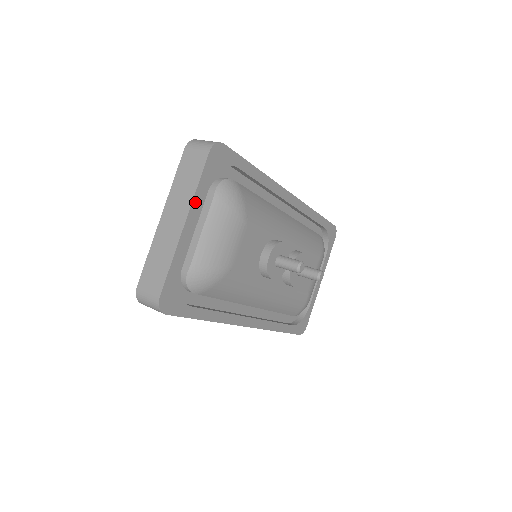
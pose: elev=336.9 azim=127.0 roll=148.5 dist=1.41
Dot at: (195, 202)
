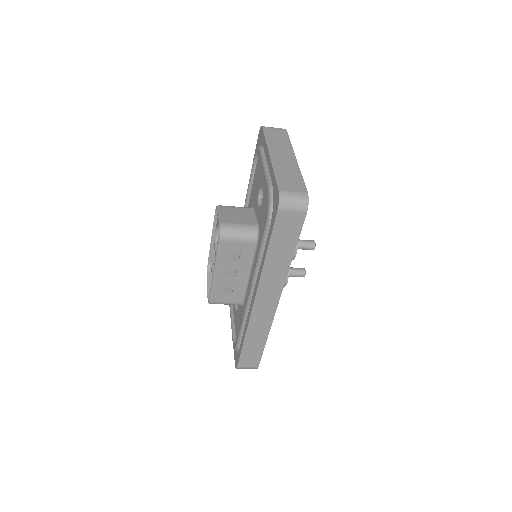
Dot at: occluded
